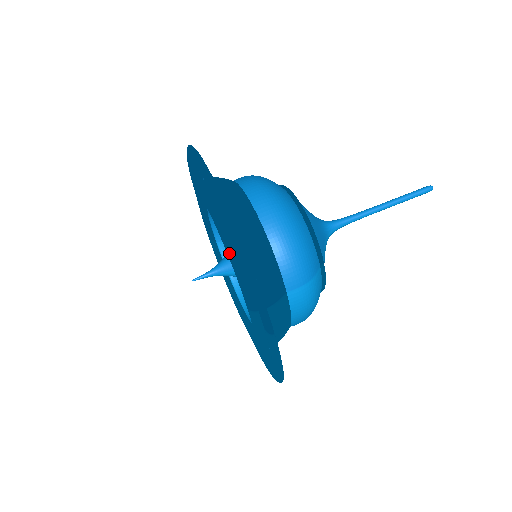
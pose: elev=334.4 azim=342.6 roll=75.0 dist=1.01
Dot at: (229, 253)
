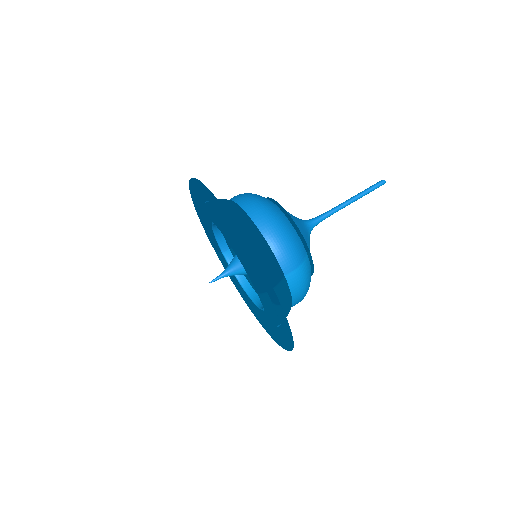
Dot at: (236, 252)
